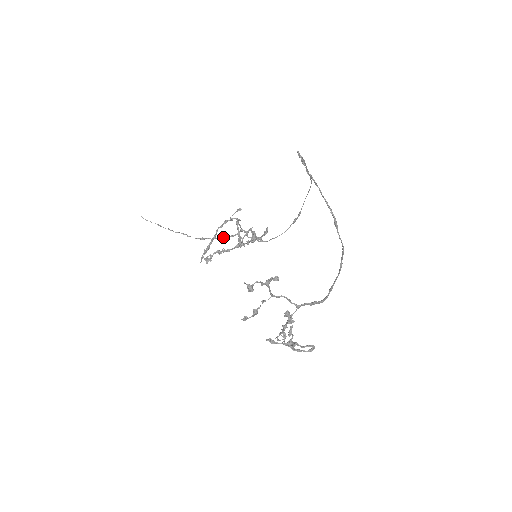
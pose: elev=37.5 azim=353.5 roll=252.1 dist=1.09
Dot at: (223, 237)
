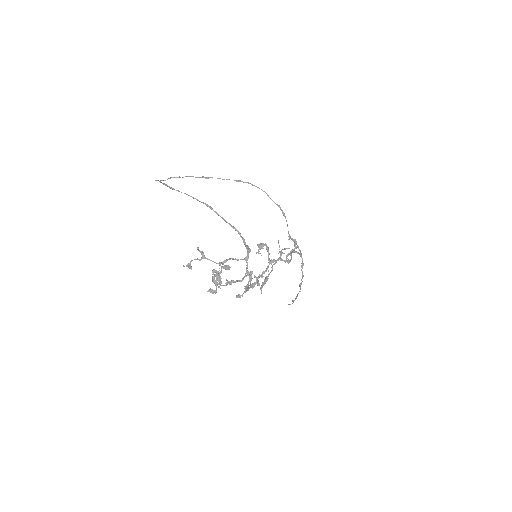
Dot at: occluded
